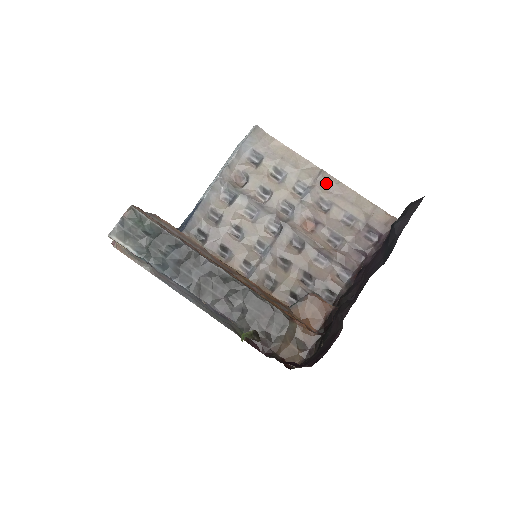
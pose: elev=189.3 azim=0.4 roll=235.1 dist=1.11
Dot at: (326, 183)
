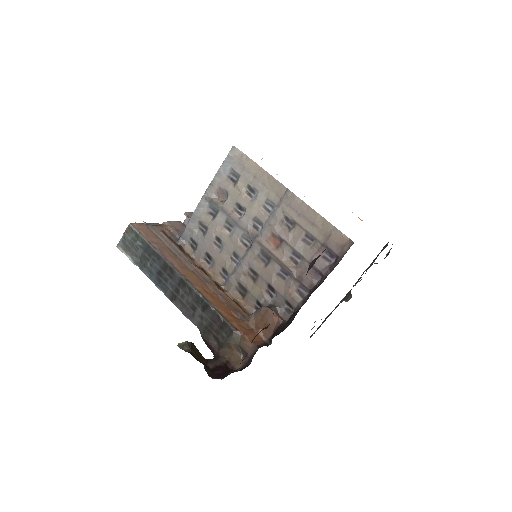
Dot at: (291, 202)
